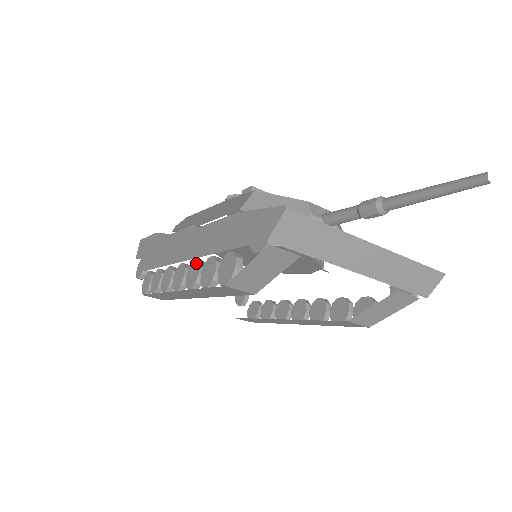
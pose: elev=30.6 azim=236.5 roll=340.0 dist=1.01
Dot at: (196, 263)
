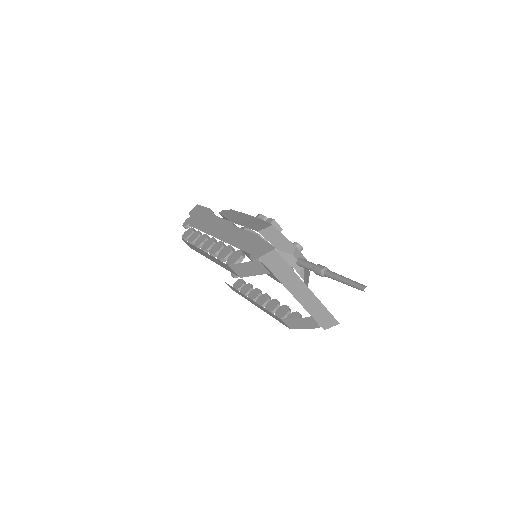
Dot at: (221, 243)
